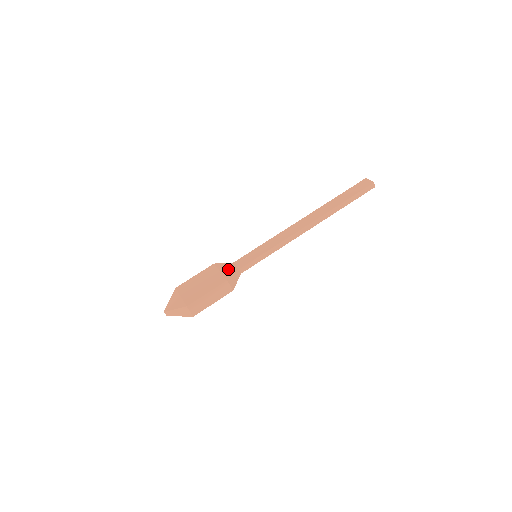
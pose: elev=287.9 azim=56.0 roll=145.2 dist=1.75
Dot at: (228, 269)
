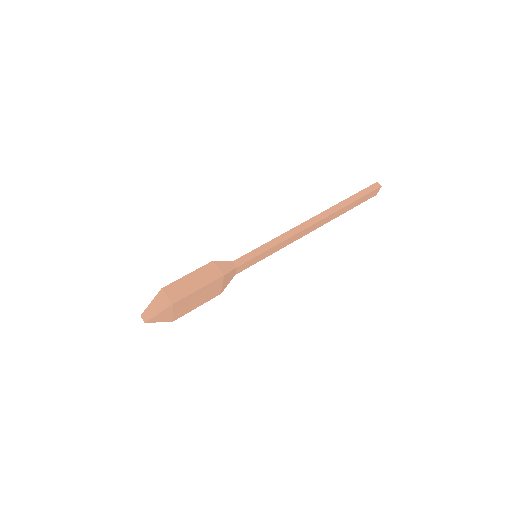
Dot at: occluded
